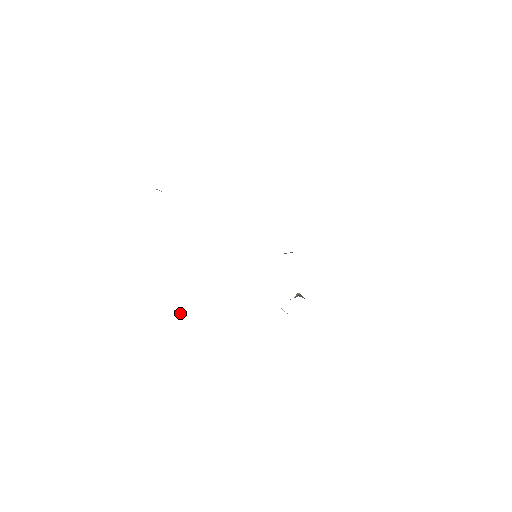
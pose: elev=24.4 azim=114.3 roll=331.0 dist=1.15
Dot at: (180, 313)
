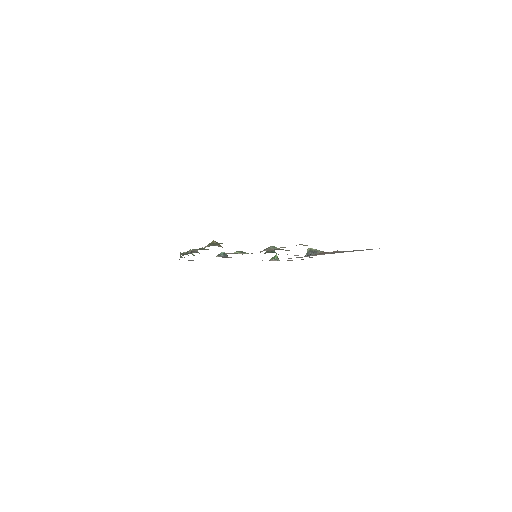
Dot at: (276, 259)
